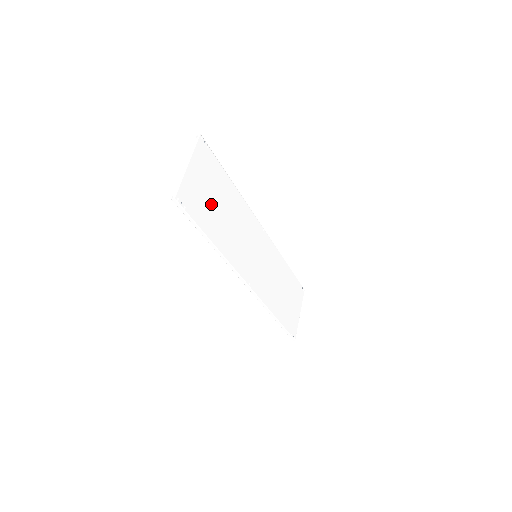
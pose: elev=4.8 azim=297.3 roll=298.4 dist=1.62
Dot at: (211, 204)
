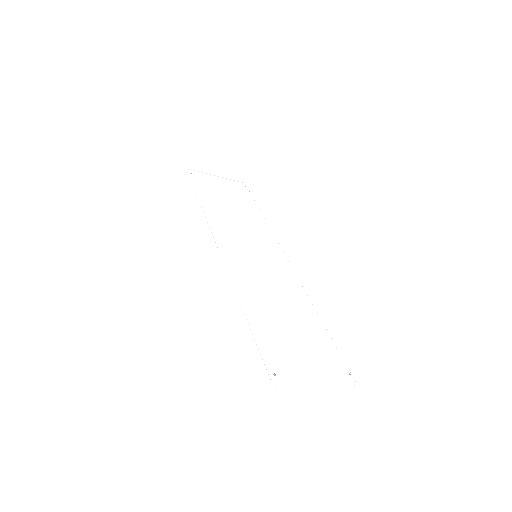
Dot at: (222, 197)
